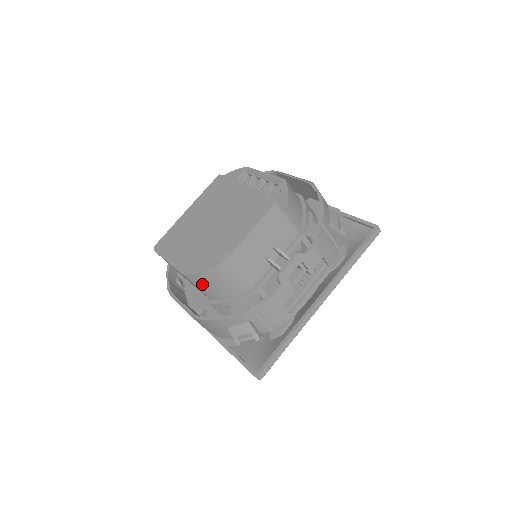
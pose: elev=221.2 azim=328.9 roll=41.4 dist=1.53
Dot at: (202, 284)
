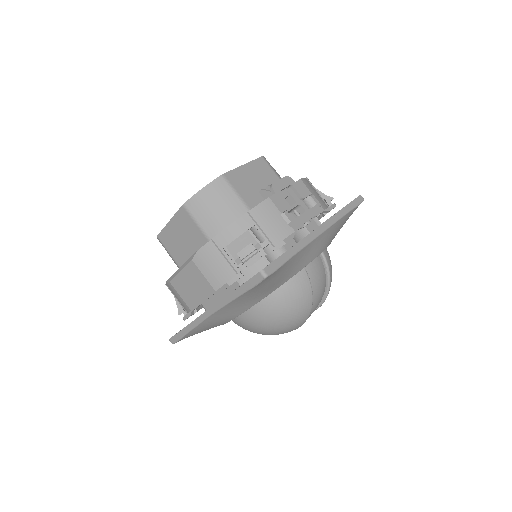
Dot at: (201, 212)
